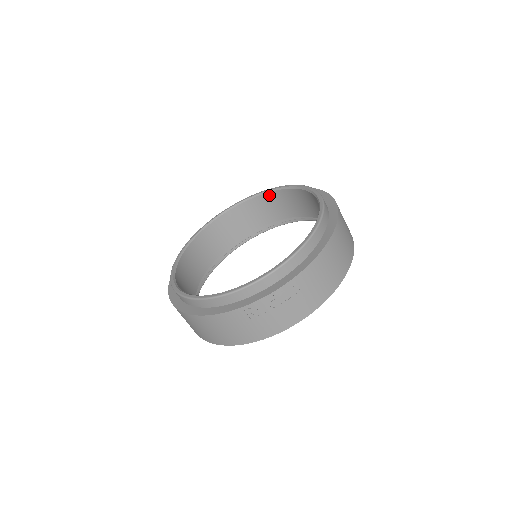
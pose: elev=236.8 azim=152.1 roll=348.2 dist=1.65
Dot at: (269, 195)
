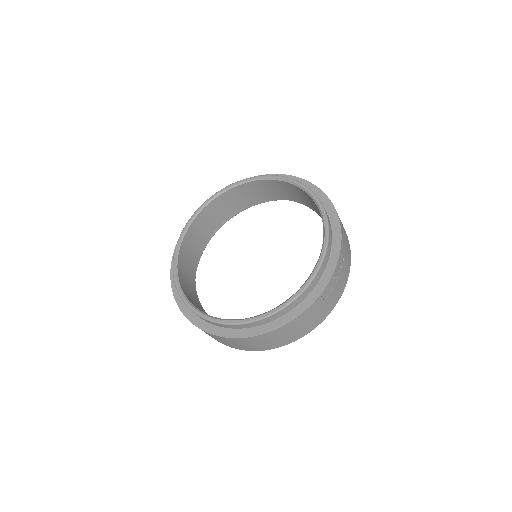
Dot at: (217, 199)
